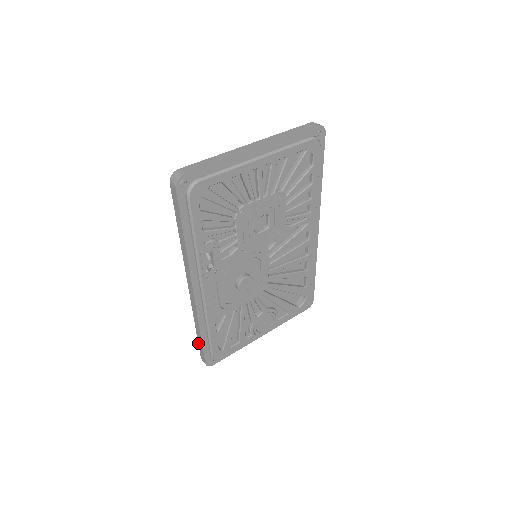
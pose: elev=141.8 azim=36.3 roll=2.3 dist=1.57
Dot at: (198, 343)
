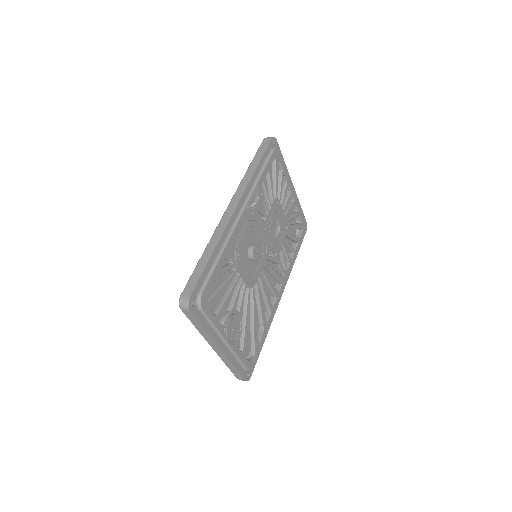
Dot at: (192, 273)
